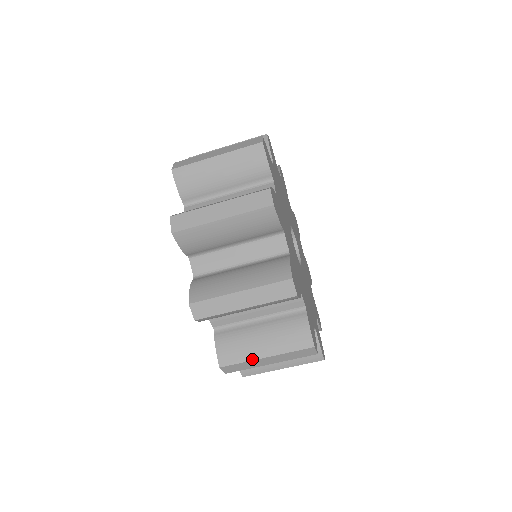
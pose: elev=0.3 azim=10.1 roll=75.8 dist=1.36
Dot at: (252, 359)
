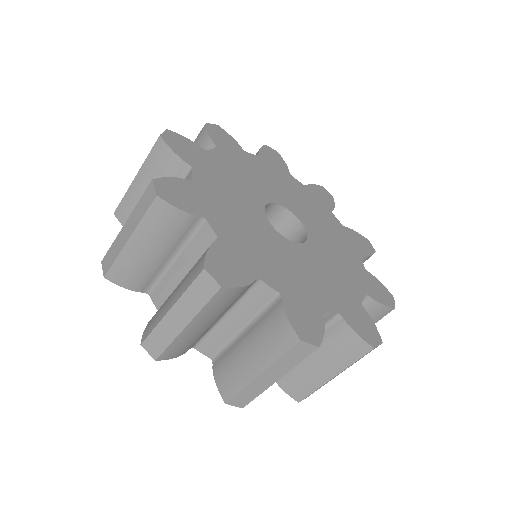
Dot at: (248, 382)
